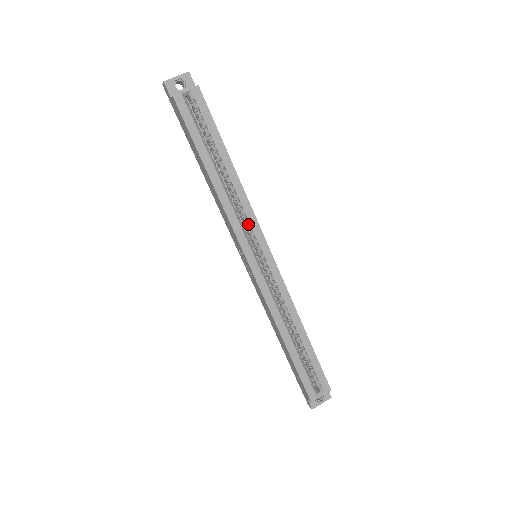
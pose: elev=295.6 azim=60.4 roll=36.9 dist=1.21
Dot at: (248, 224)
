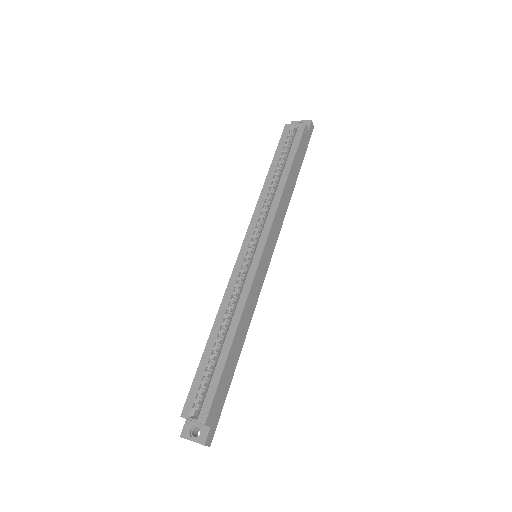
Dot at: (265, 222)
